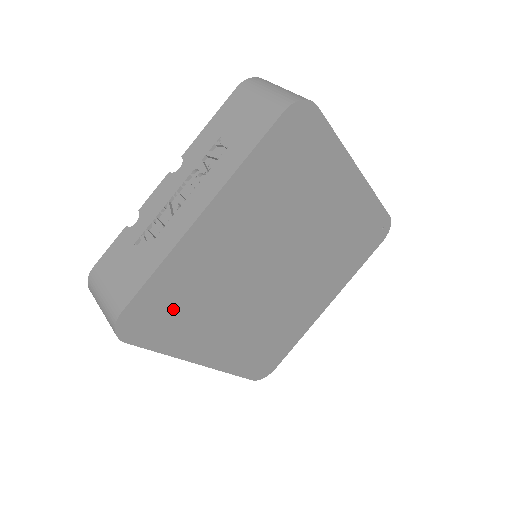
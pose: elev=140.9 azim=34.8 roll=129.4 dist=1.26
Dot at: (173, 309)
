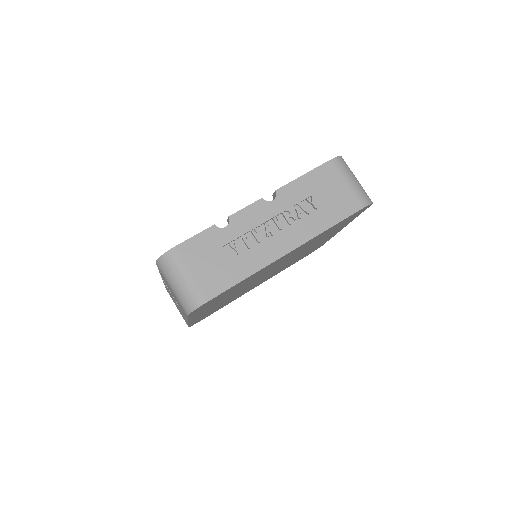
Dot at: (221, 297)
